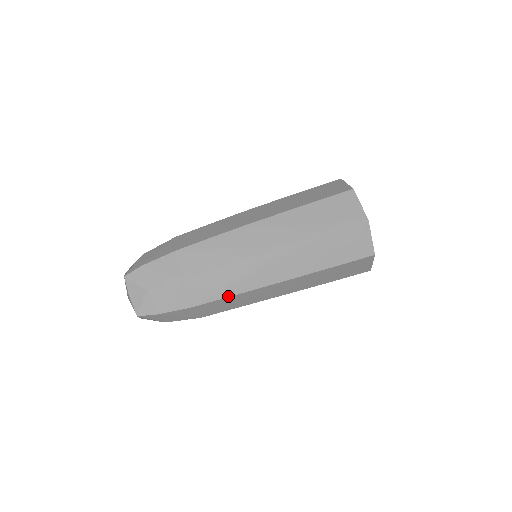
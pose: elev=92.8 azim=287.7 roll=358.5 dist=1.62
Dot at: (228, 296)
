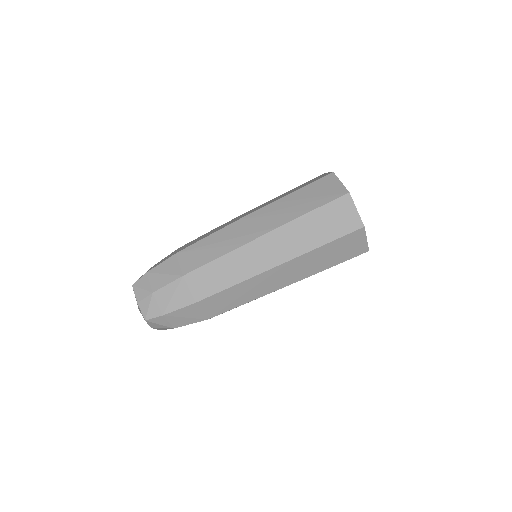
Dot at: (227, 287)
